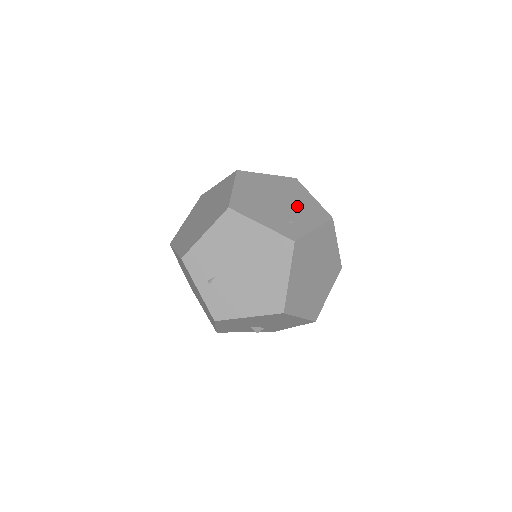
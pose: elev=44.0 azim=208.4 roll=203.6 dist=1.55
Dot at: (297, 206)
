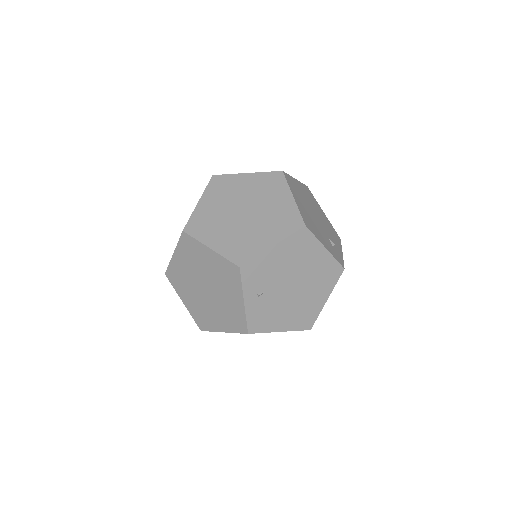
Dot at: (325, 224)
